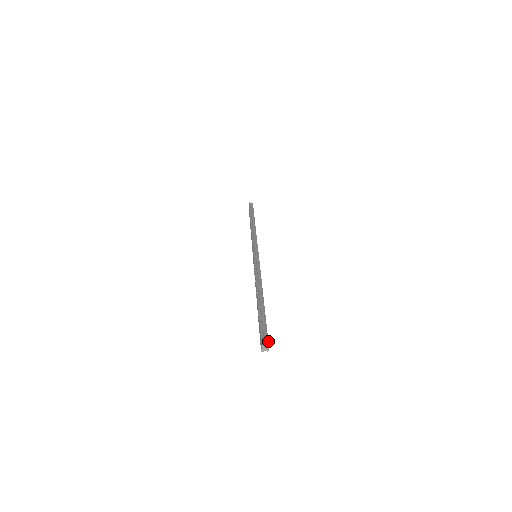
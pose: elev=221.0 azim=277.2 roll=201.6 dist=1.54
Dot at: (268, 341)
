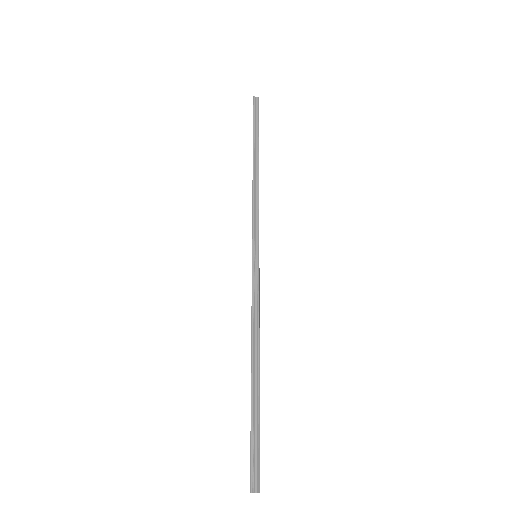
Dot at: (259, 480)
